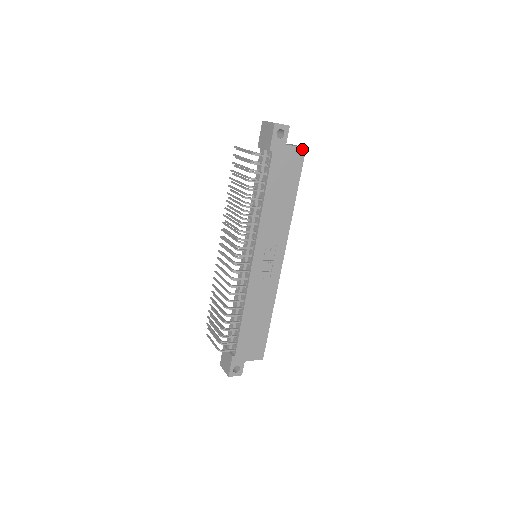
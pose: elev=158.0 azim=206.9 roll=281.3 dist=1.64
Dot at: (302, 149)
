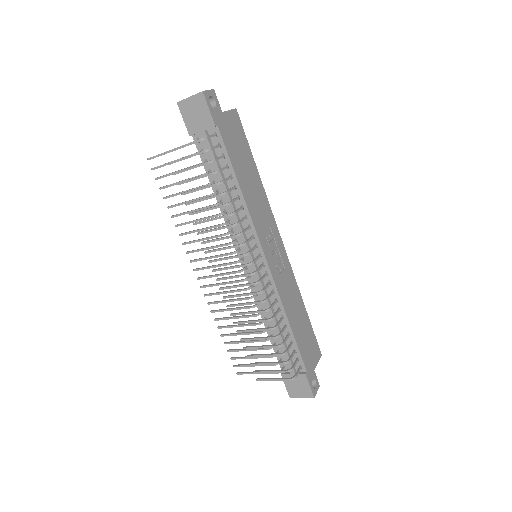
Dot at: (234, 111)
